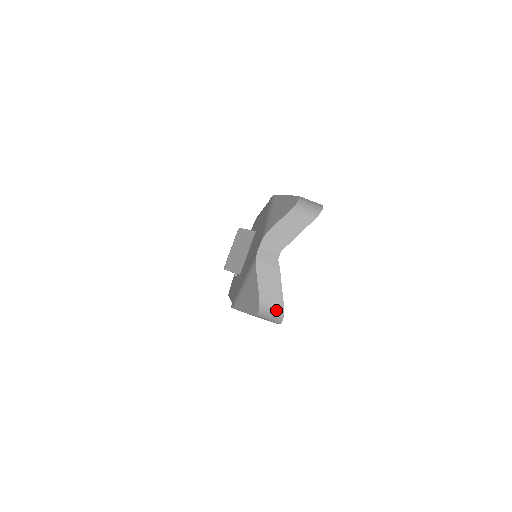
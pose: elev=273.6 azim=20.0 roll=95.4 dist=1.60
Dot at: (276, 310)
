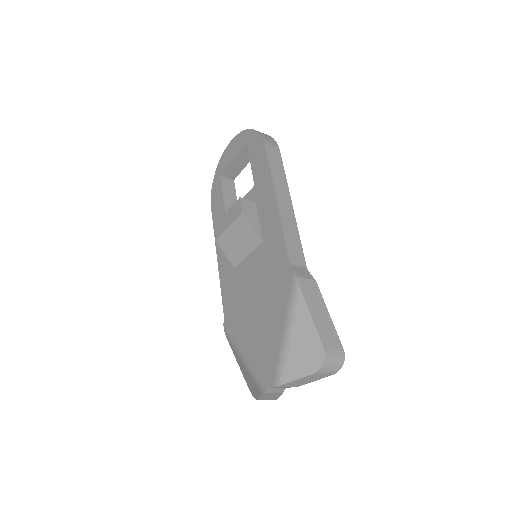
Dot at: occluded
